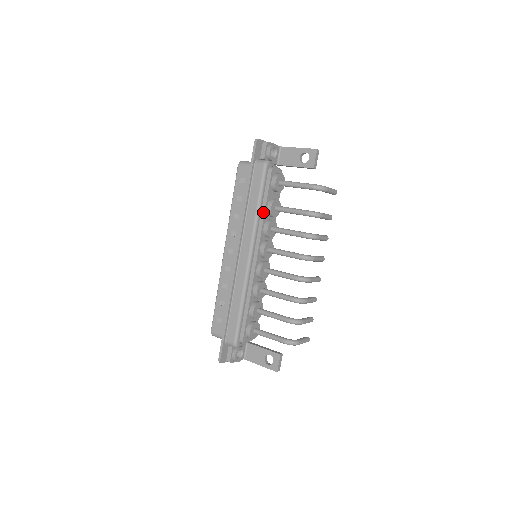
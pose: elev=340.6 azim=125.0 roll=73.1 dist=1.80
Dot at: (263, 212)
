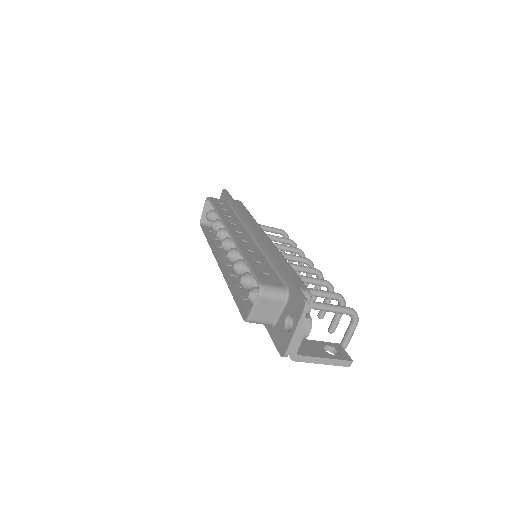
Dot at: occluded
